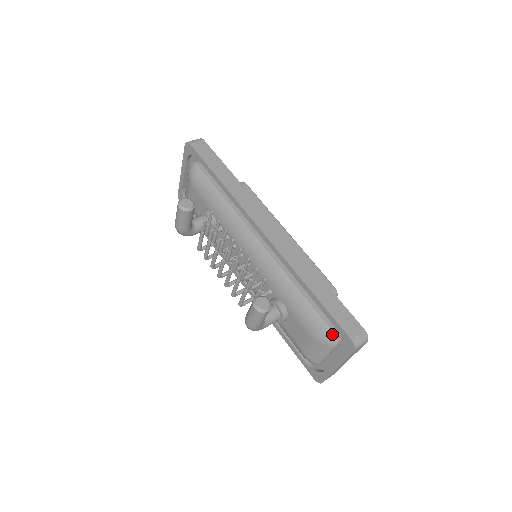
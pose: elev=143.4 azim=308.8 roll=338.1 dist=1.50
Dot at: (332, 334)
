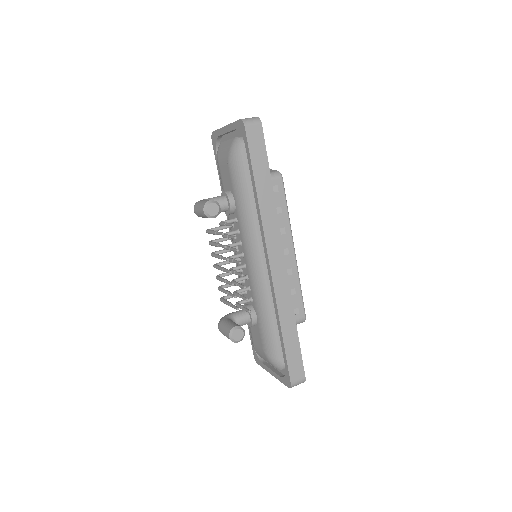
Dot at: (280, 365)
